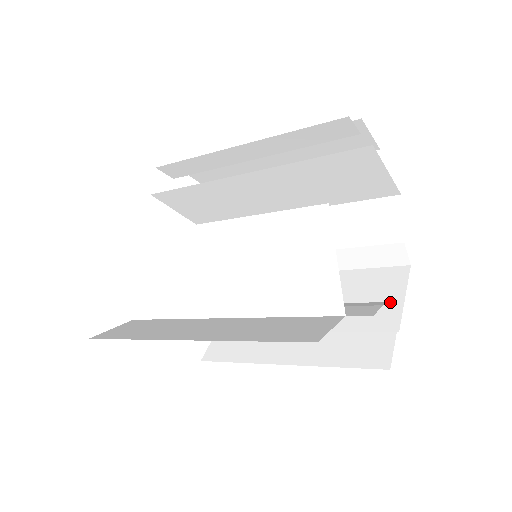
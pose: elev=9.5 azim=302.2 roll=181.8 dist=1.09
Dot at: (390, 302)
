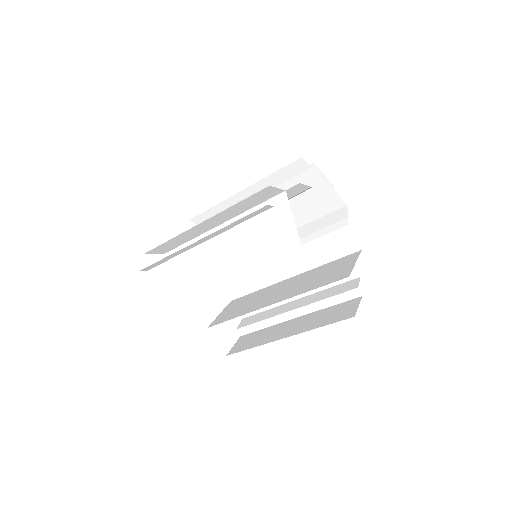
Dot at: (346, 268)
